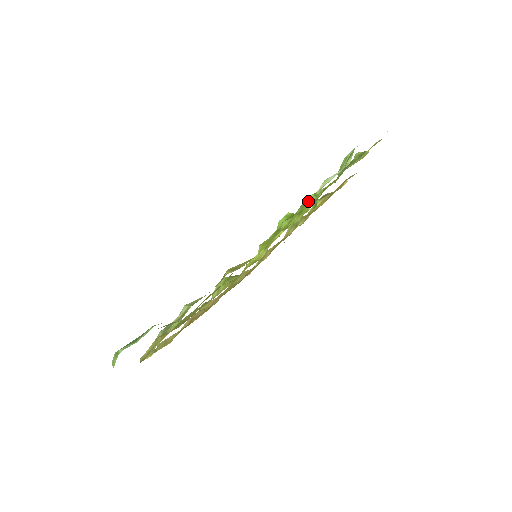
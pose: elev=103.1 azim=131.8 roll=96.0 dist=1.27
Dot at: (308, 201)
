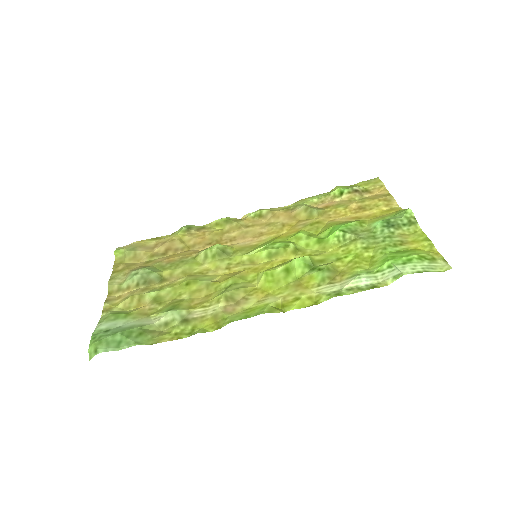
Dot at: (333, 237)
